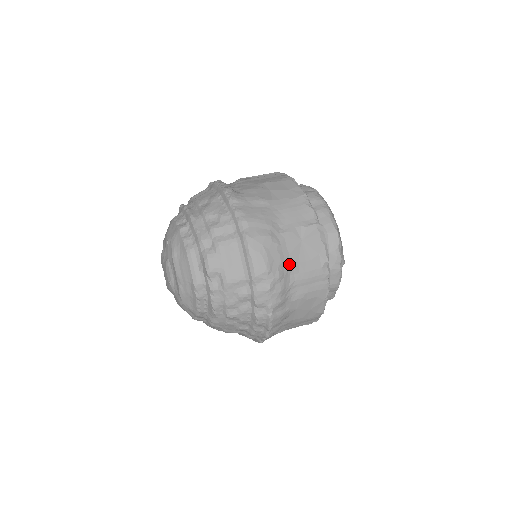
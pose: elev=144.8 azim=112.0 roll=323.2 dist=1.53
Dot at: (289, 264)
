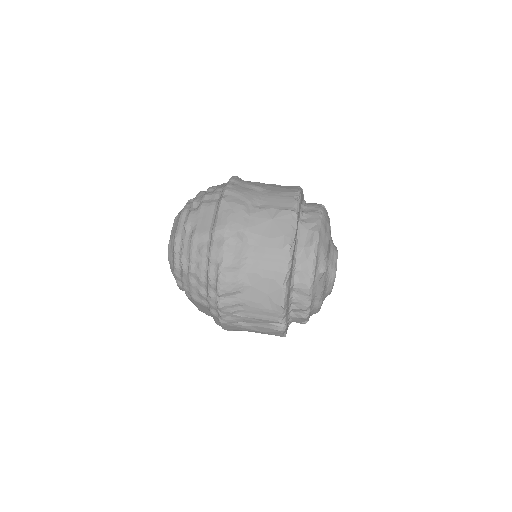
Dot at: (251, 234)
